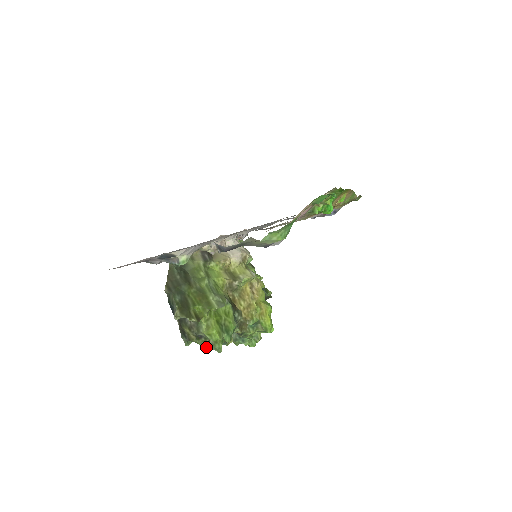
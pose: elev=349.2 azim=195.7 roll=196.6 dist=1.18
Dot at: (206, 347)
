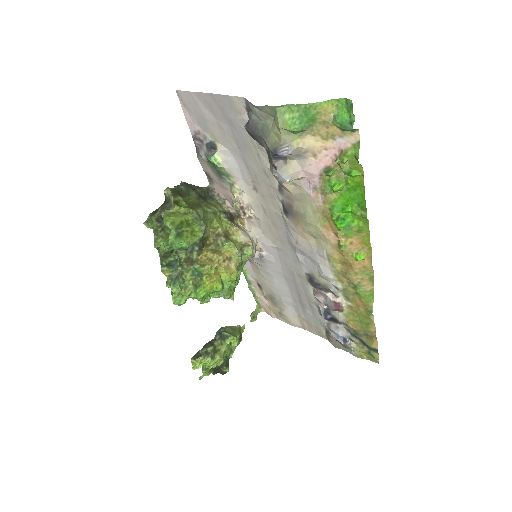
Dot at: (153, 230)
